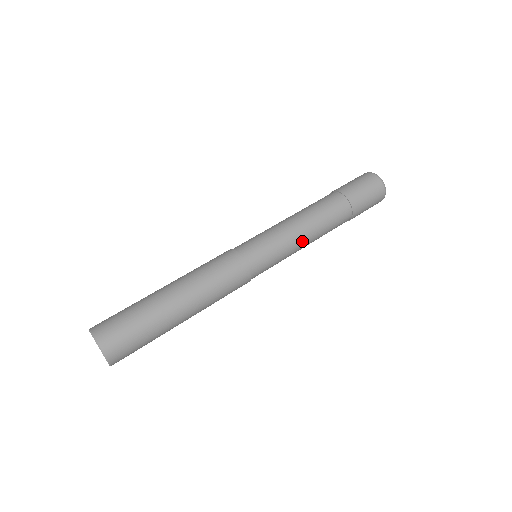
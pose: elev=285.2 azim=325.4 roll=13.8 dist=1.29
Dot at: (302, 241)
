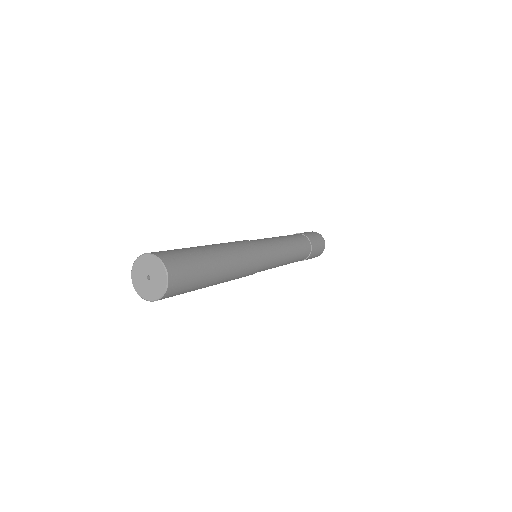
Dot at: occluded
